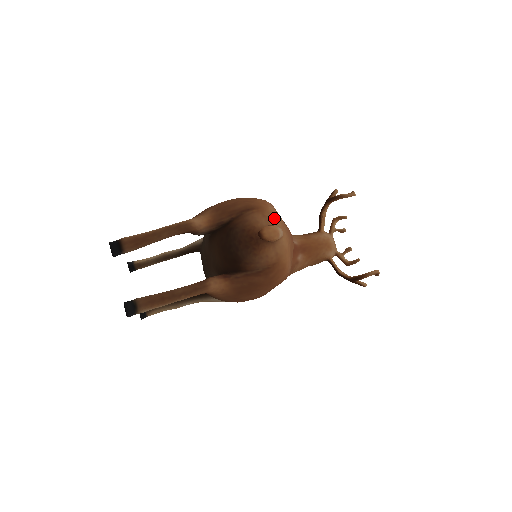
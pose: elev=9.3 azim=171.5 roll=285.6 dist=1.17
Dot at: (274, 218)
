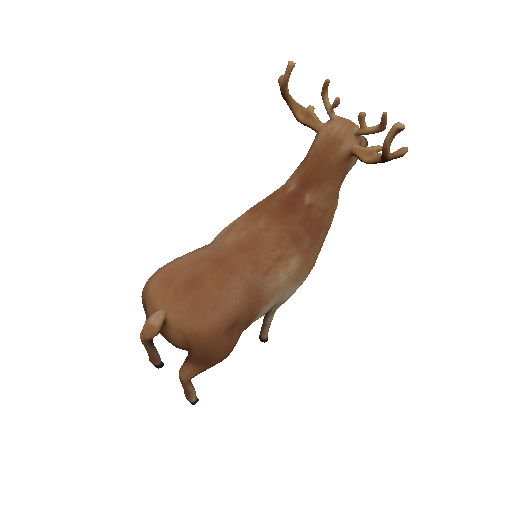
Dot at: (154, 300)
